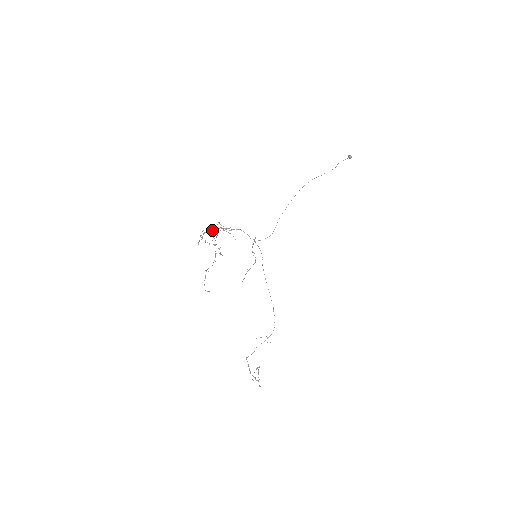
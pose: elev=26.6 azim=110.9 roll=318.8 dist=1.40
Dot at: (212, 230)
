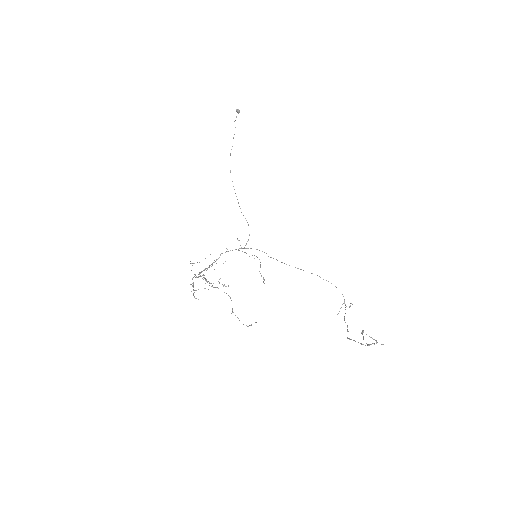
Dot at: occluded
